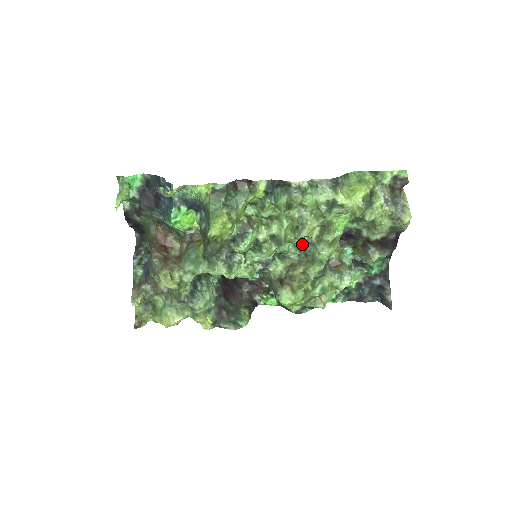
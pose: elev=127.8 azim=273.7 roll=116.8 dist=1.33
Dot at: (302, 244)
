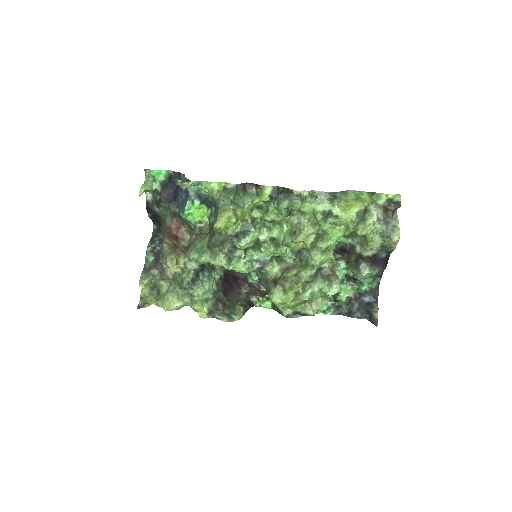
Dot at: (298, 249)
